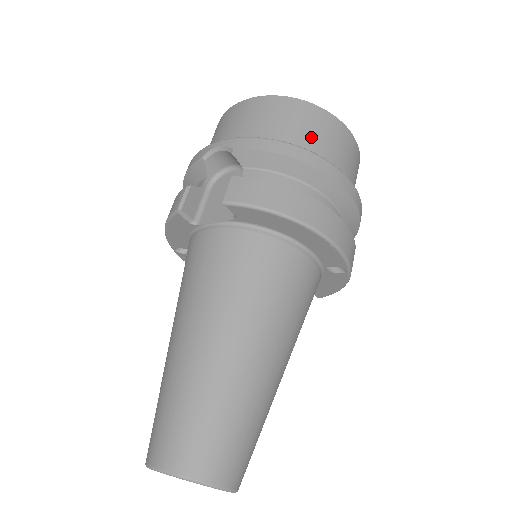
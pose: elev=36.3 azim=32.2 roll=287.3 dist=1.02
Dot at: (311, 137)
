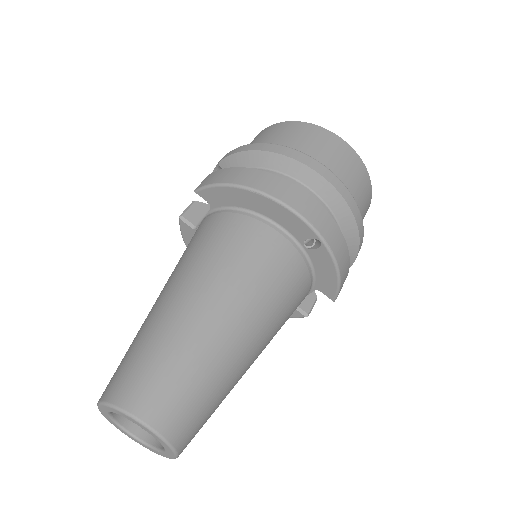
Dot at: (287, 141)
